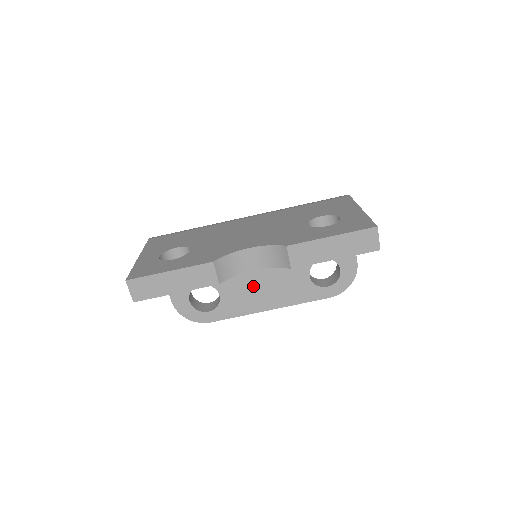
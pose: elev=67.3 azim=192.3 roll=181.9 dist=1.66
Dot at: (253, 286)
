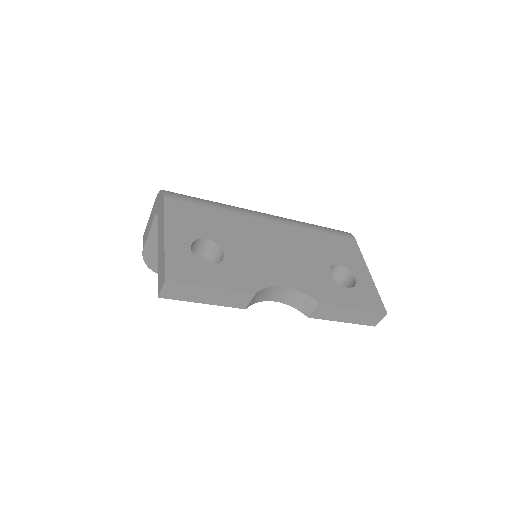
Dot at: occluded
